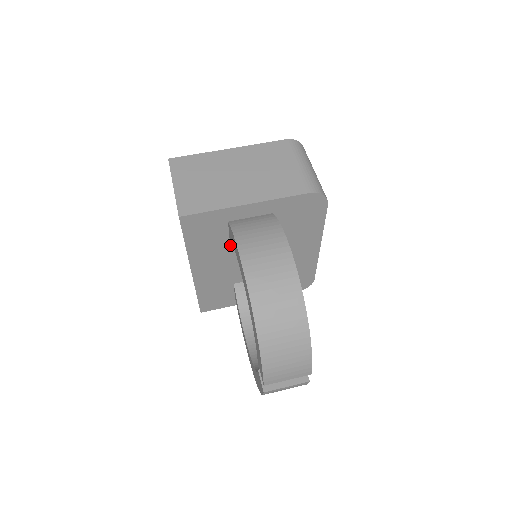
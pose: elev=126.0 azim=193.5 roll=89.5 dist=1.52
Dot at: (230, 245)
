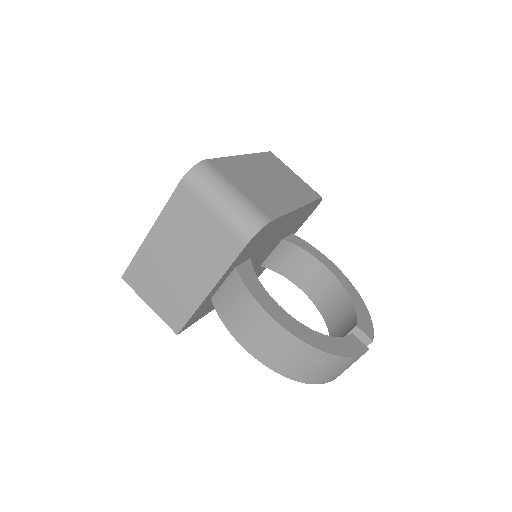
Dot at: occluded
